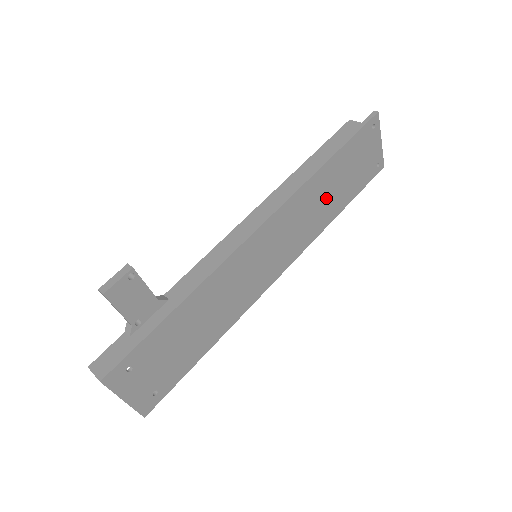
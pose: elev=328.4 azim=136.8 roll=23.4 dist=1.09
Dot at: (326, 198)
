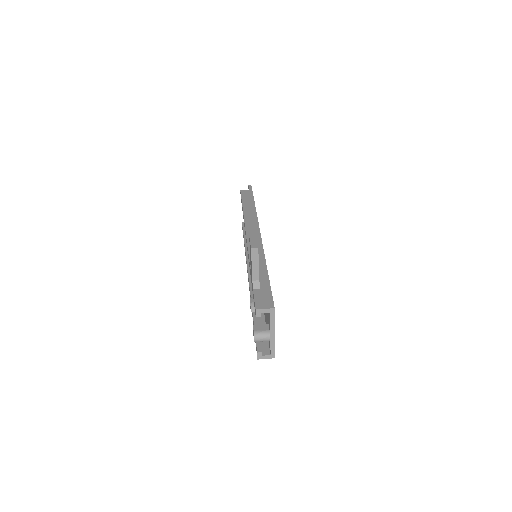
Dot at: occluded
